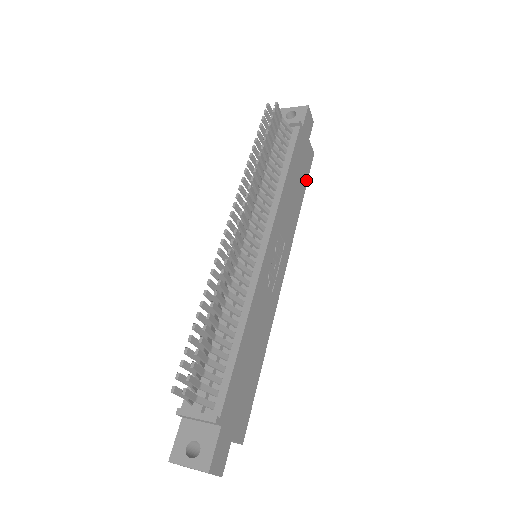
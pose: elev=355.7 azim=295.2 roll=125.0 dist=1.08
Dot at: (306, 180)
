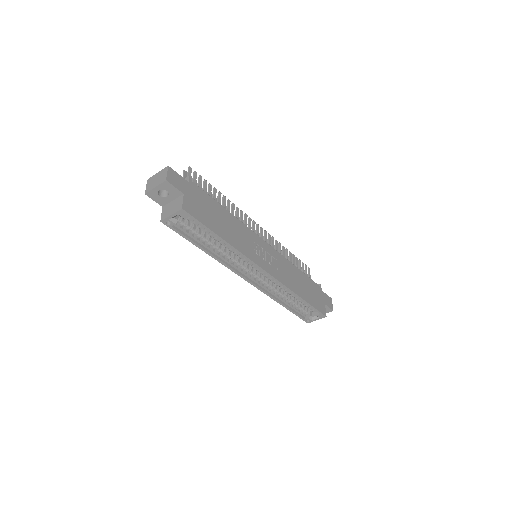
Dot at: (312, 304)
